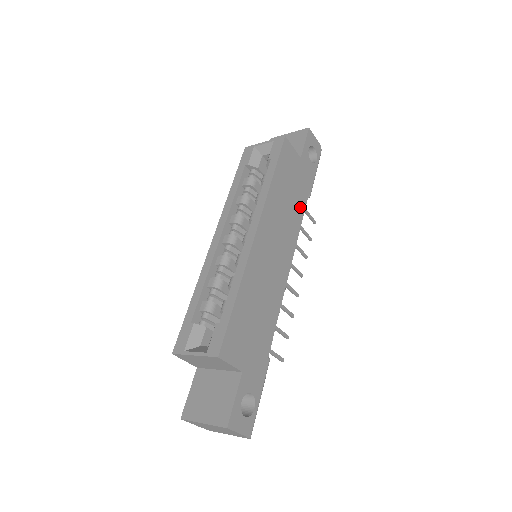
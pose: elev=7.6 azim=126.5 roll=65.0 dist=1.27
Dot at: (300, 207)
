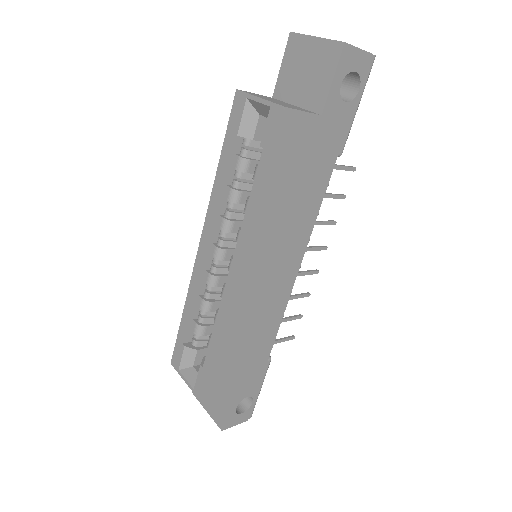
Dot at: (318, 189)
